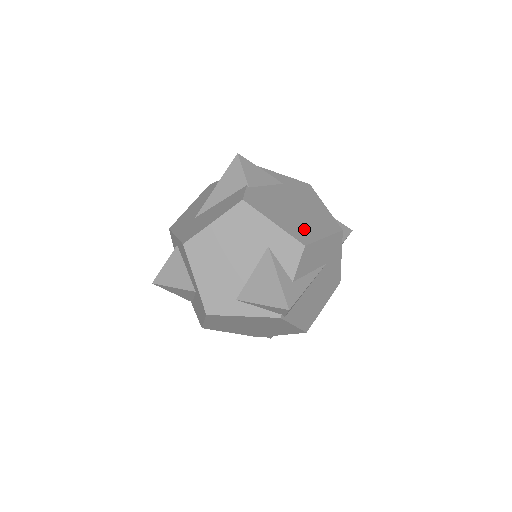
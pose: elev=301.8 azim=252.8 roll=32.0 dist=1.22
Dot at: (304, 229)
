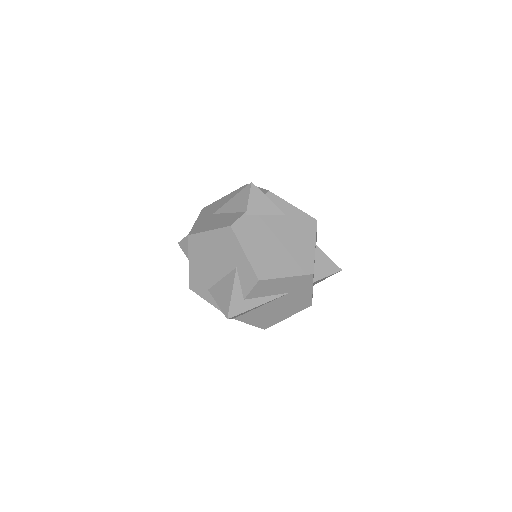
Dot at: (271, 265)
